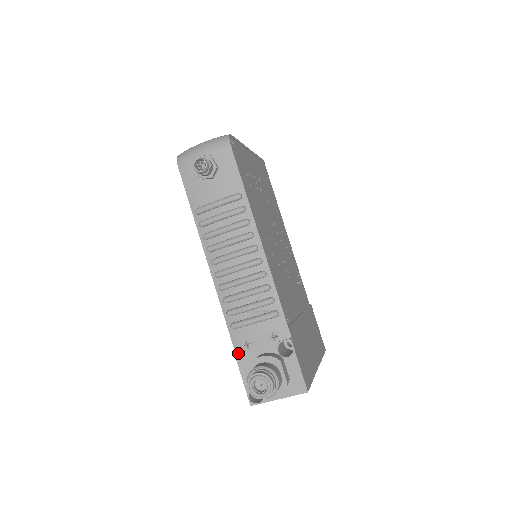
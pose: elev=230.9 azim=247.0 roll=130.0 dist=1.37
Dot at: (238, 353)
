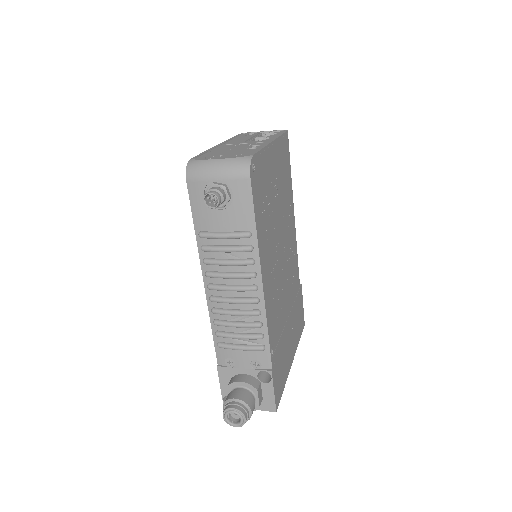
Dot at: (220, 367)
